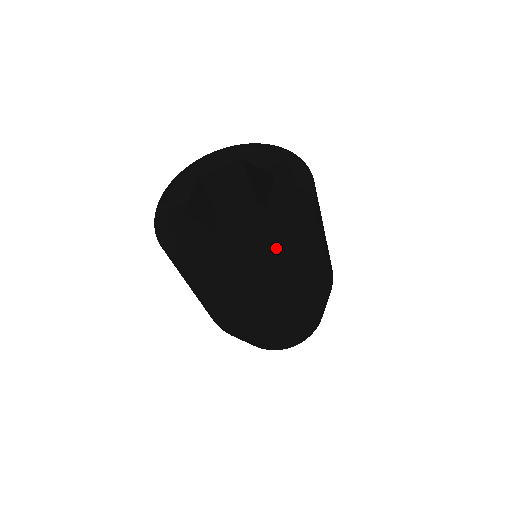
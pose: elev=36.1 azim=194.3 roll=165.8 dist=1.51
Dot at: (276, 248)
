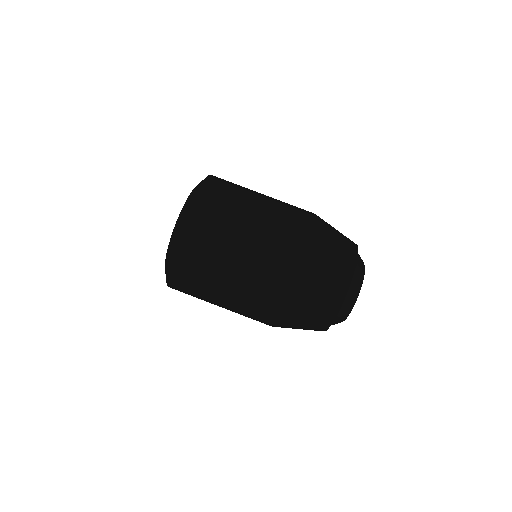
Dot at: (196, 191)
